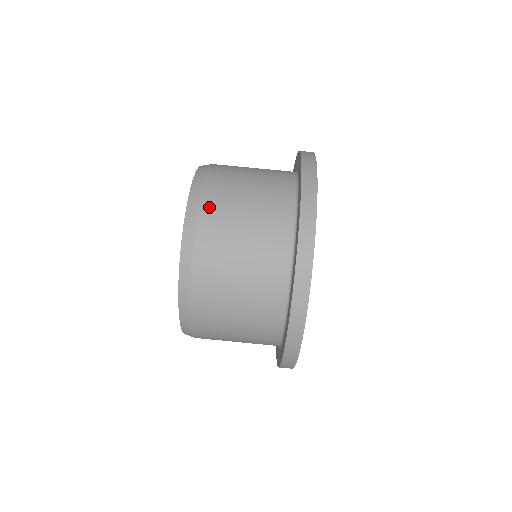
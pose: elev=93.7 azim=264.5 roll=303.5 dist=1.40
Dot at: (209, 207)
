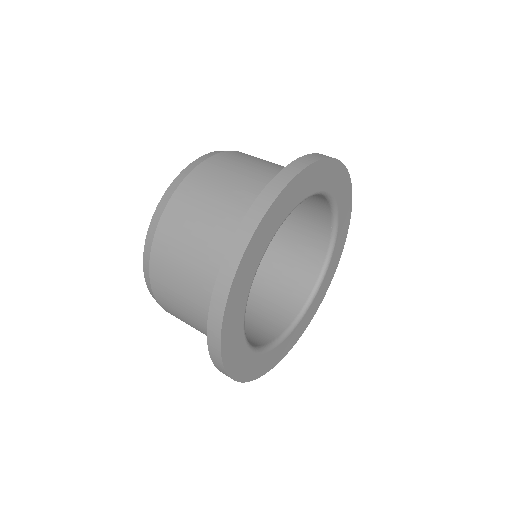
Dot at: (200, 173)
